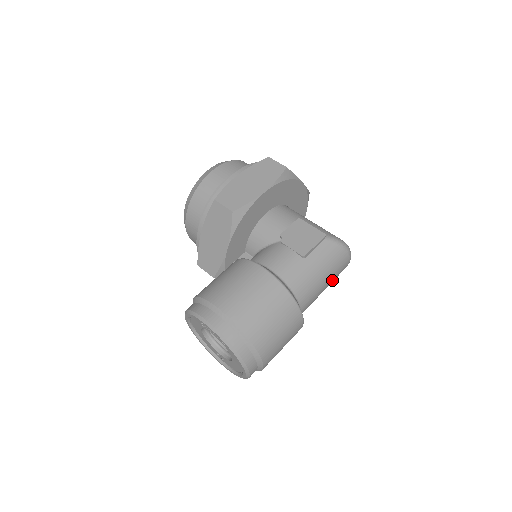
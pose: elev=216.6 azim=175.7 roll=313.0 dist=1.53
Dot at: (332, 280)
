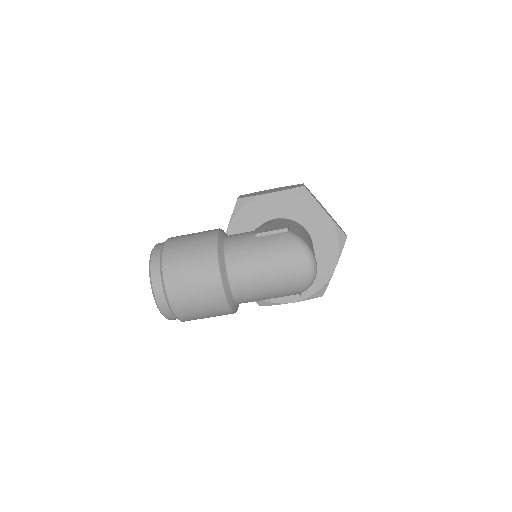
Dot at: (280, 275)
